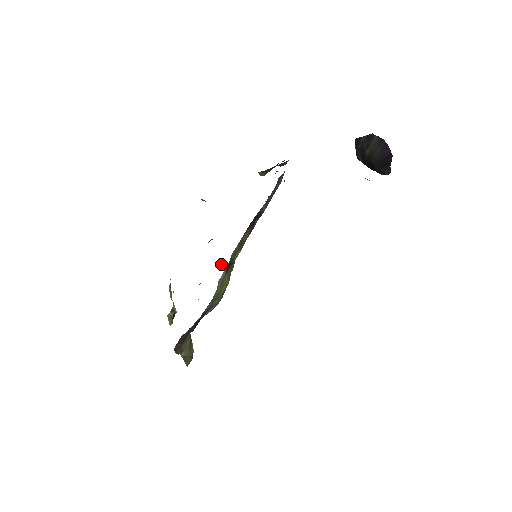
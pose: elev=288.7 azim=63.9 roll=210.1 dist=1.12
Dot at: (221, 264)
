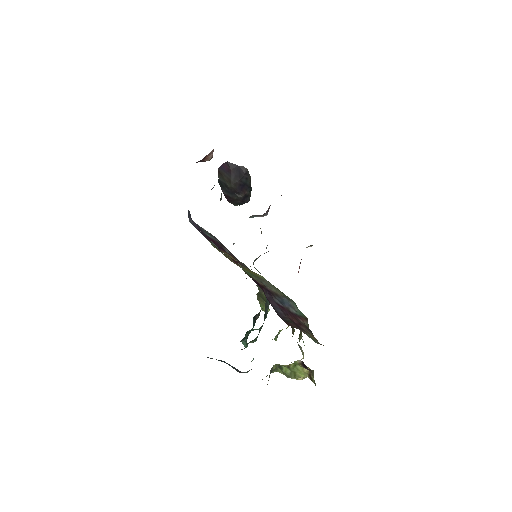
Dot at: occluded
